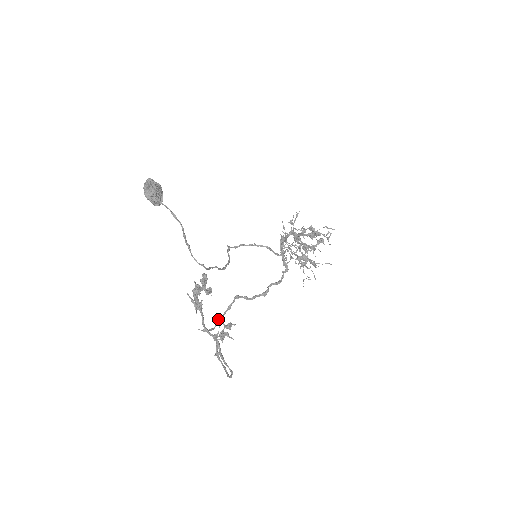
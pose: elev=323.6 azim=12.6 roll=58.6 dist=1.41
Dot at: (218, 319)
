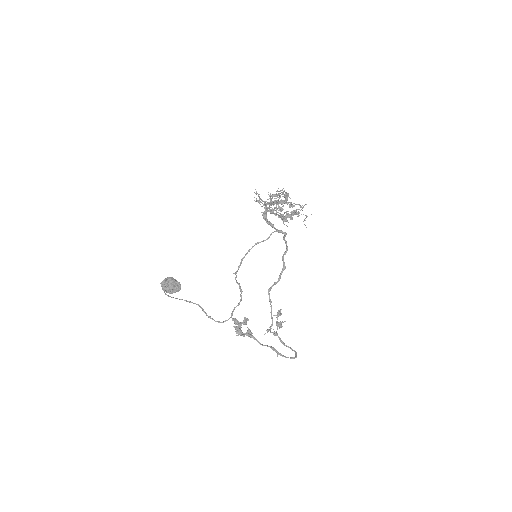
Dot at: occluded
